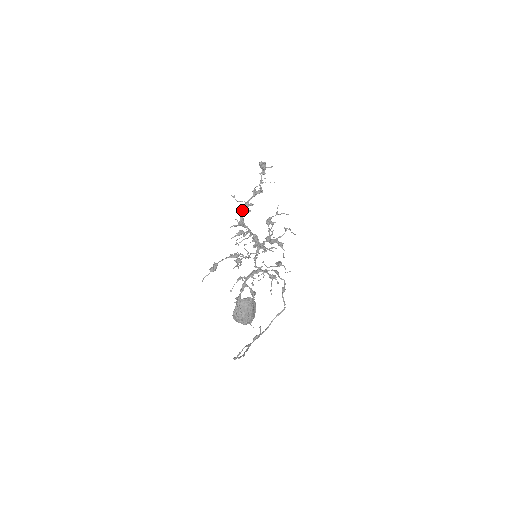
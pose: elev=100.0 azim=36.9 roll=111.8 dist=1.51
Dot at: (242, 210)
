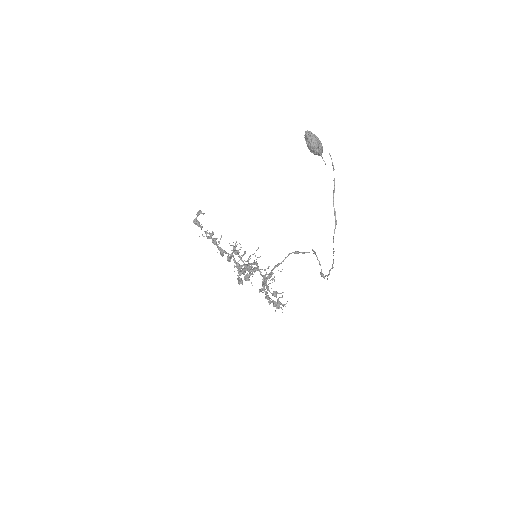
Dot at: (215, 244)
